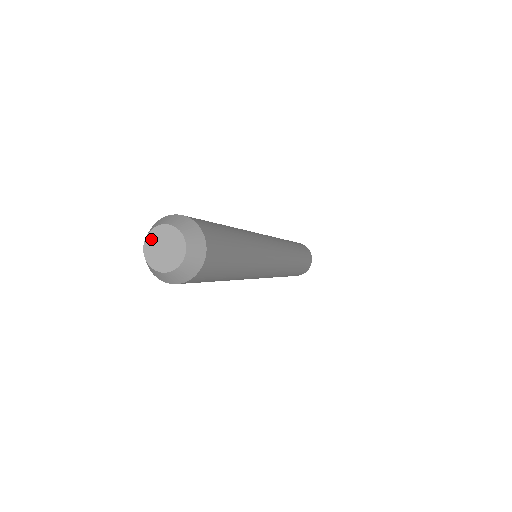
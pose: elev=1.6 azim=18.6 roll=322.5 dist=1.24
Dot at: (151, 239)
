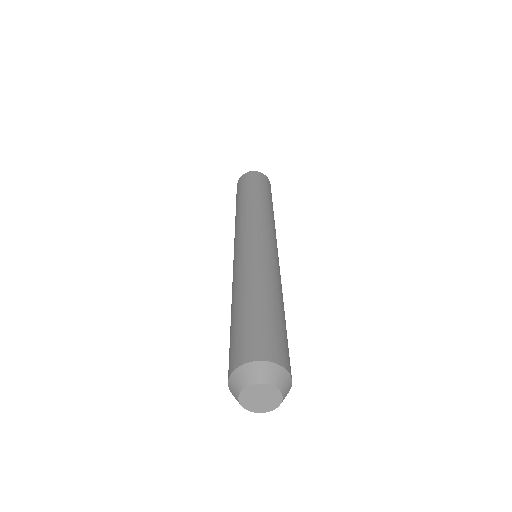
Dot at: (245, 403)
